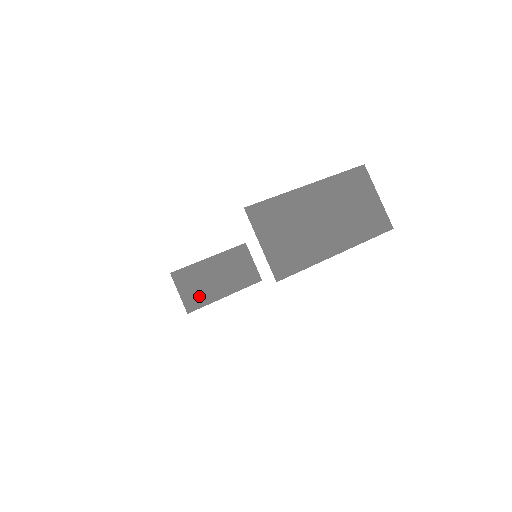
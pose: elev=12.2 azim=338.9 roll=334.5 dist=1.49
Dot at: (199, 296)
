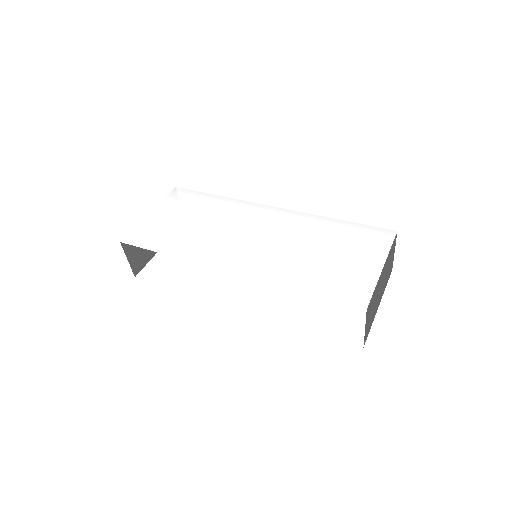
Dot at: (143, 256)
